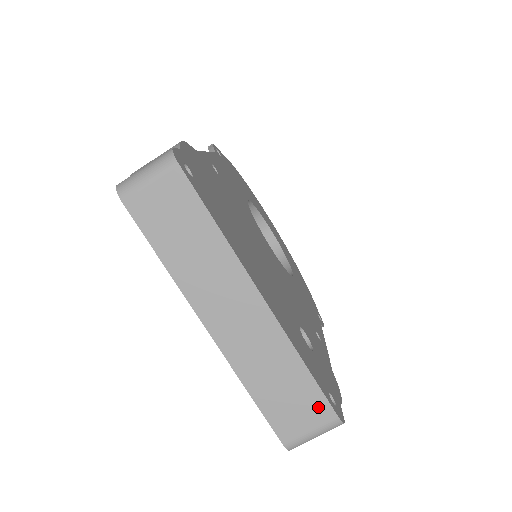
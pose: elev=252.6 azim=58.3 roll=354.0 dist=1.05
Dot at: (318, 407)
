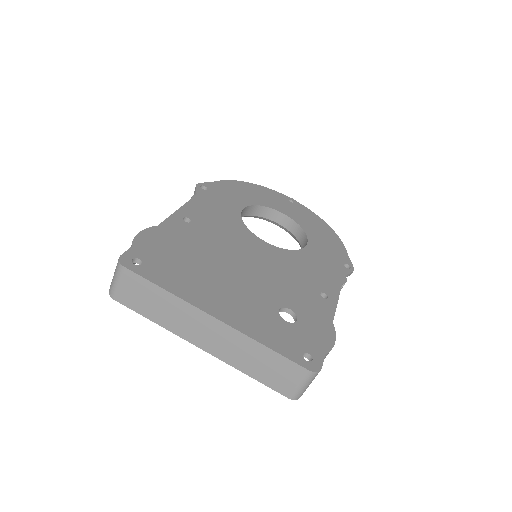
Dot at: (292, 369)
